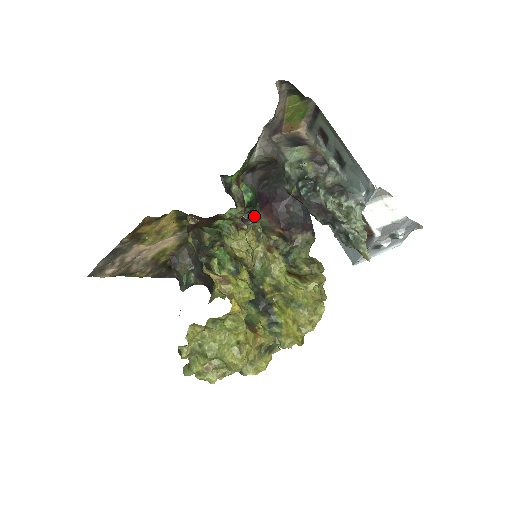
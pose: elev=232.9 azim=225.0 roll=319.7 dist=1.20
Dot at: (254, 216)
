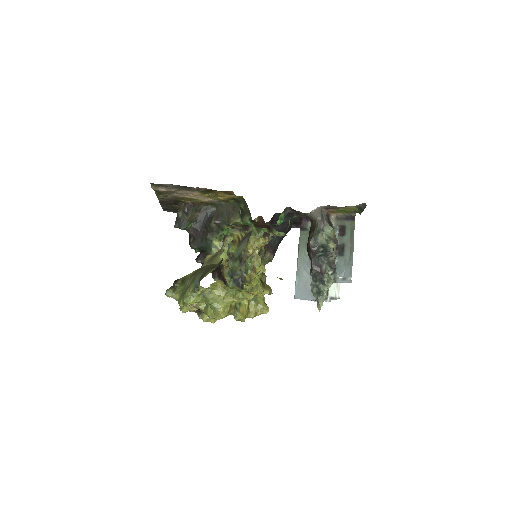
Dot at: occluded
